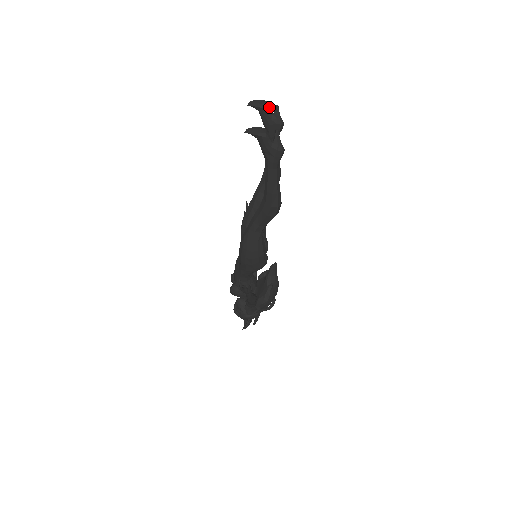
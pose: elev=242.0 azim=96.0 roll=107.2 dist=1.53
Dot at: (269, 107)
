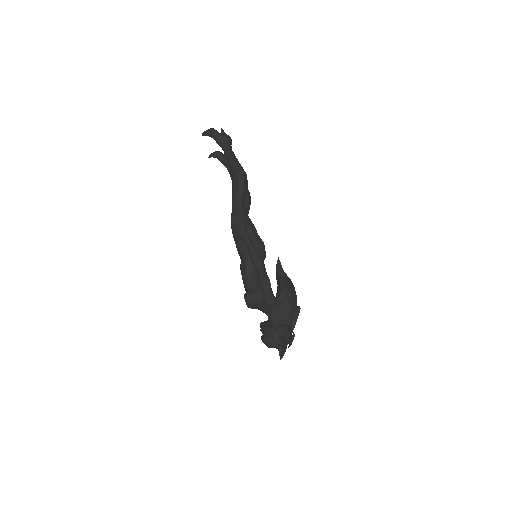
Dot at: occluded
